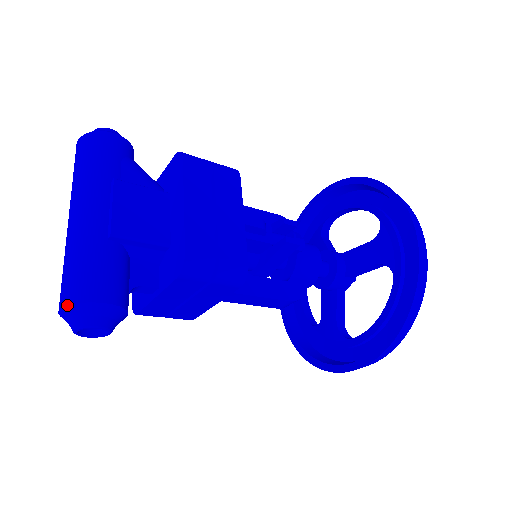
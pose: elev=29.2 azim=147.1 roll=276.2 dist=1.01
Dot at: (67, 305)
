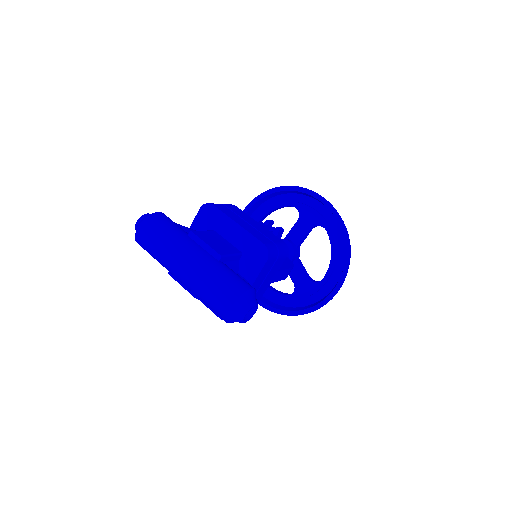
Dot at: (236, 300)
